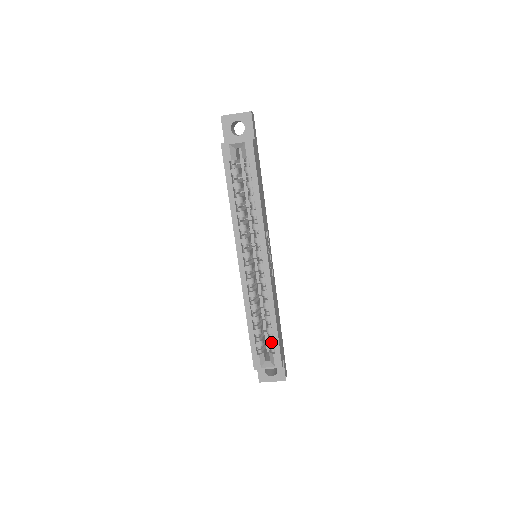
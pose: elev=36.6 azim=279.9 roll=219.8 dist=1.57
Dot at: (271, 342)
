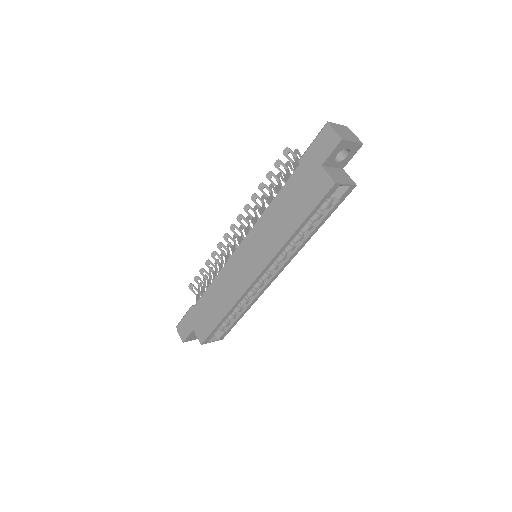
Dot at: (228, 324)
